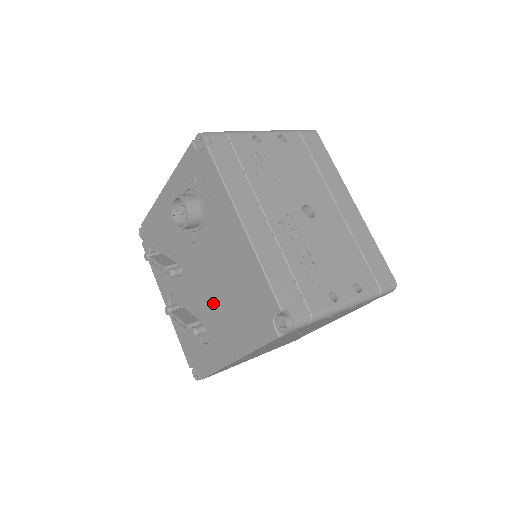
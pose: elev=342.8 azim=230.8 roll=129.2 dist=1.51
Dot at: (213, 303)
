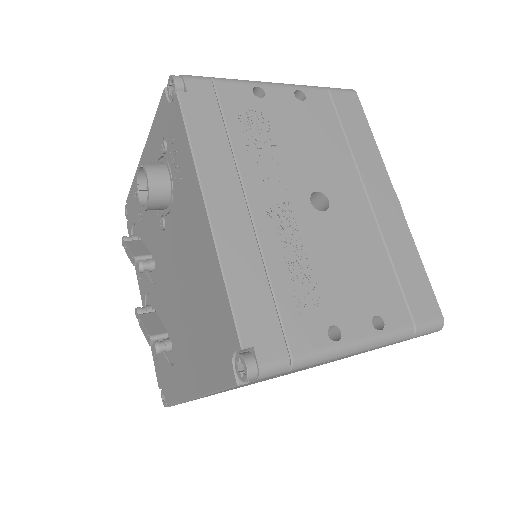
Dot at: (178, 314)
